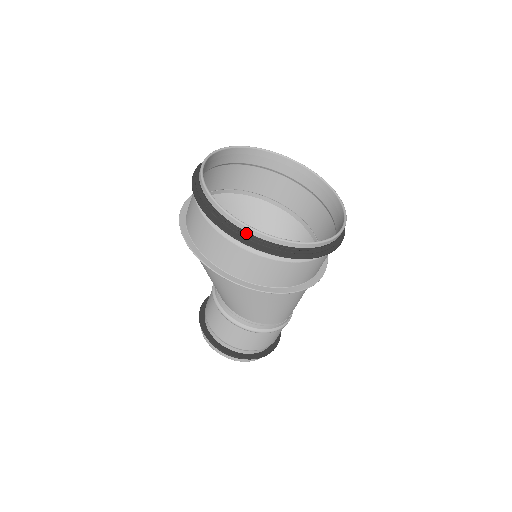
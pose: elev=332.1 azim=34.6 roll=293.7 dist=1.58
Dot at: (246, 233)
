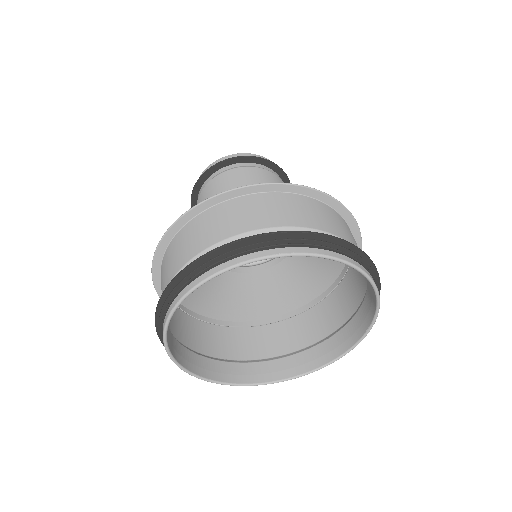
Dot at: (179, 359)
